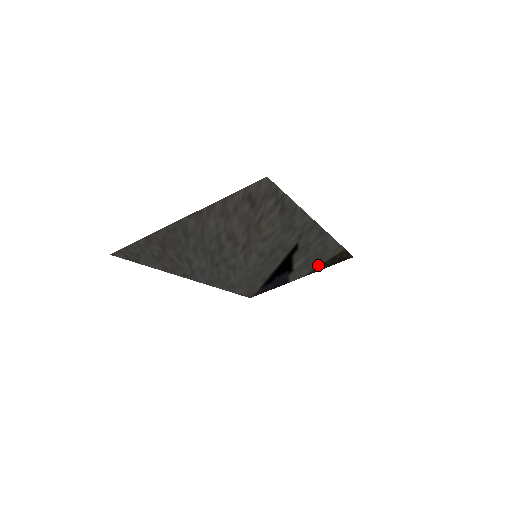
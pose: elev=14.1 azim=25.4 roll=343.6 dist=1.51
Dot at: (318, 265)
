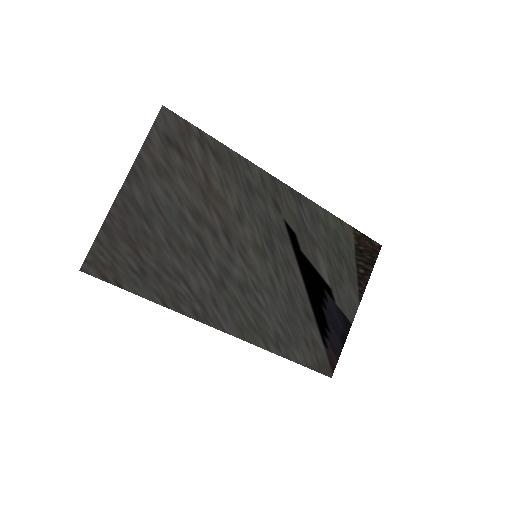
Dot at: (353, 272)
